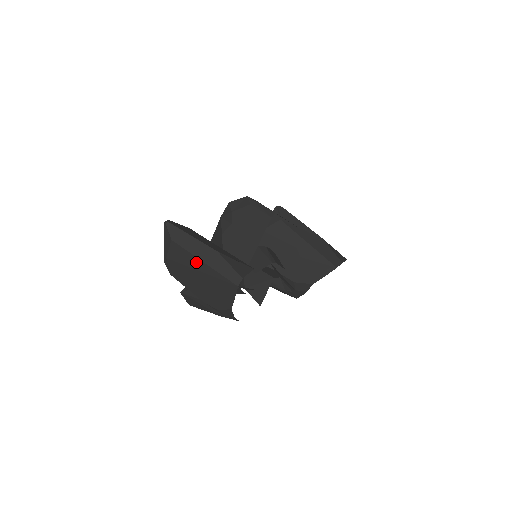
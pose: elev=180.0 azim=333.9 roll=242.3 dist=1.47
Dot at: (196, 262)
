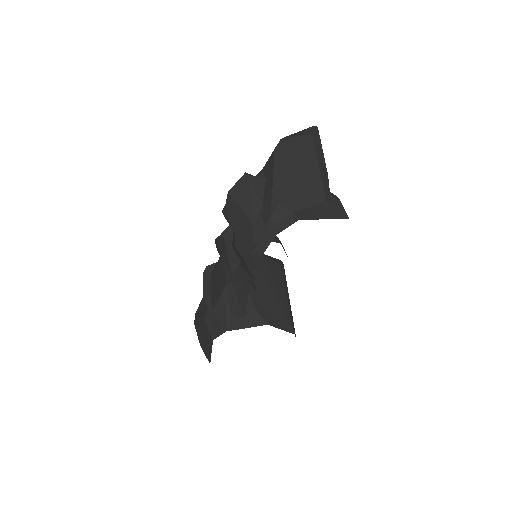
Dot at: (312, 160)
